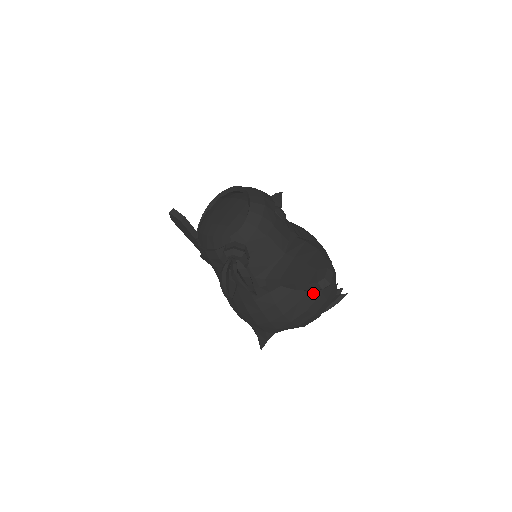
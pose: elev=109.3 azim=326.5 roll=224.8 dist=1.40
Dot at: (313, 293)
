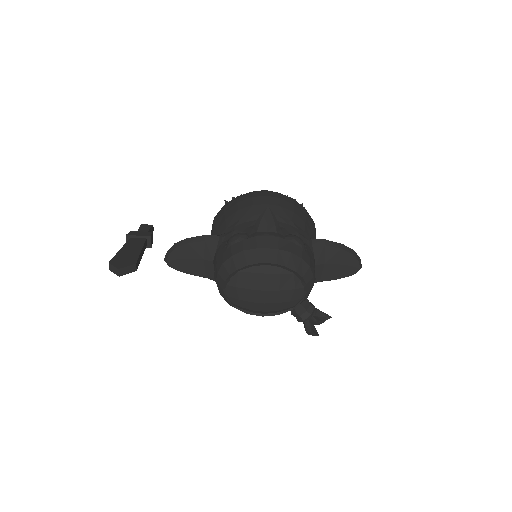
Dot at: occluded
